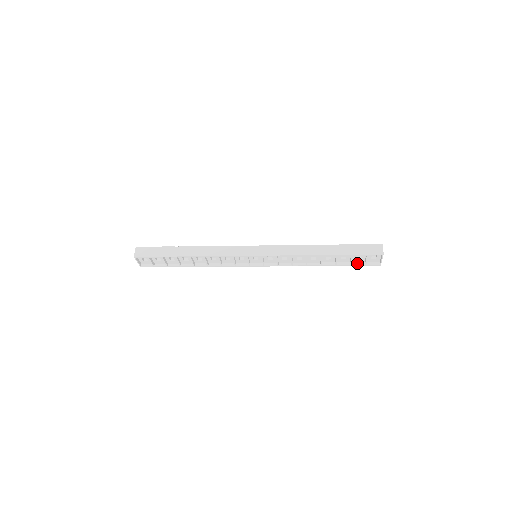
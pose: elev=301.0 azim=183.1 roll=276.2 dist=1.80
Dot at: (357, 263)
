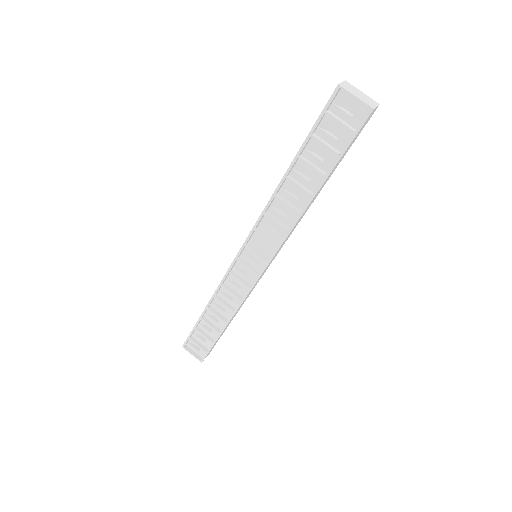
Dot at: (346, 144)
